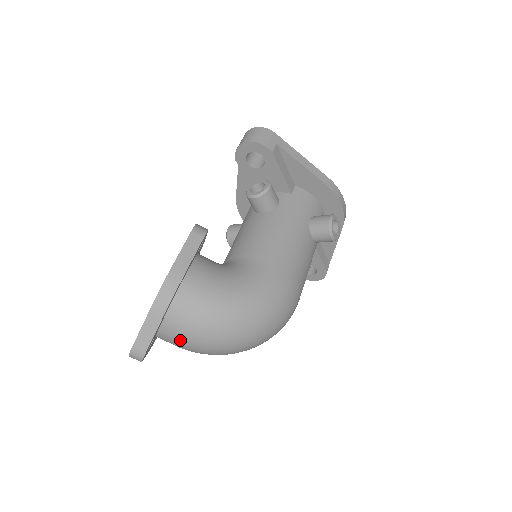
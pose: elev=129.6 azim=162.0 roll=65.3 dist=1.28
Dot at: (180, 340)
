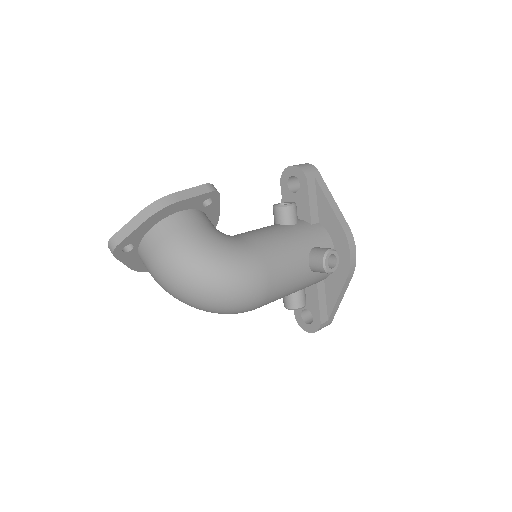
Dot at: (150, 257)
